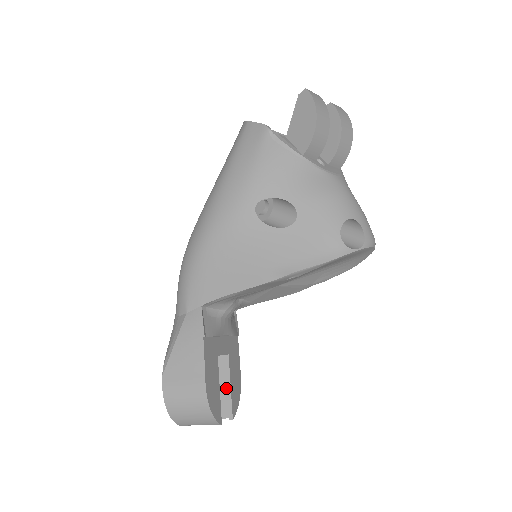
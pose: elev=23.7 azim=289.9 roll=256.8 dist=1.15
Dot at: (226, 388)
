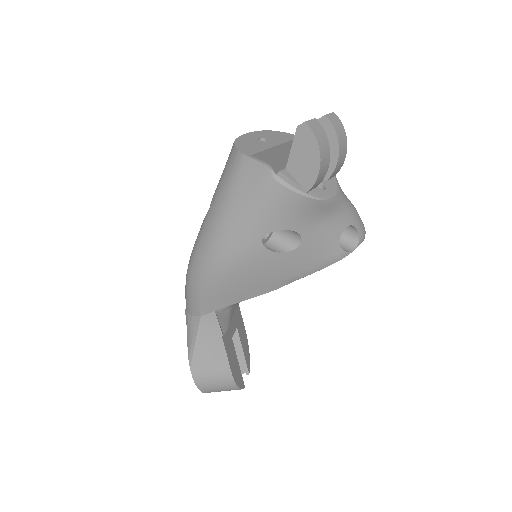
Dot at: (239, 352)
